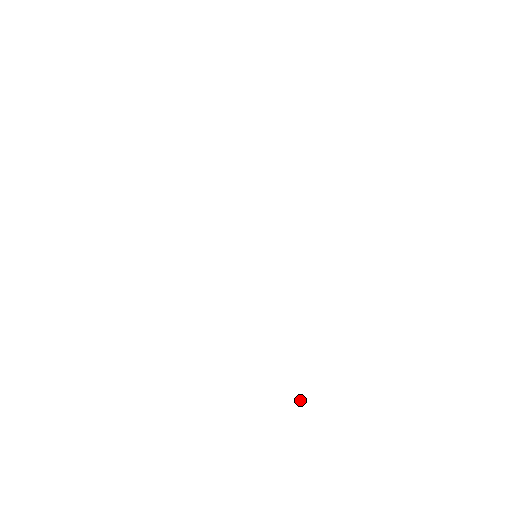
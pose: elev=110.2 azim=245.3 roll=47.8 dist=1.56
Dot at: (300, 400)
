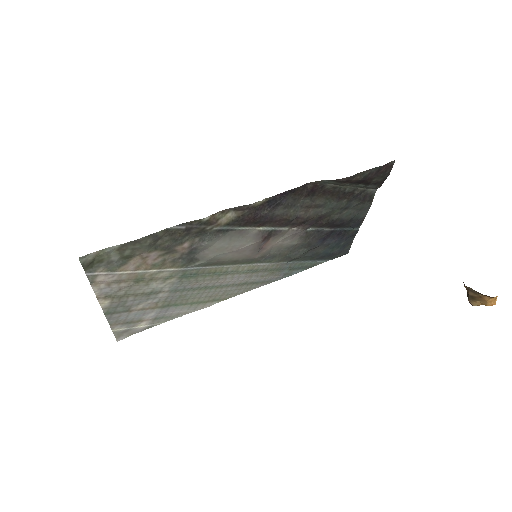
Dot at: occluded
